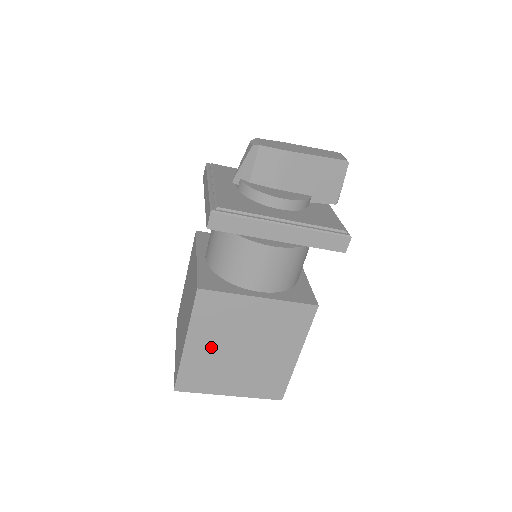
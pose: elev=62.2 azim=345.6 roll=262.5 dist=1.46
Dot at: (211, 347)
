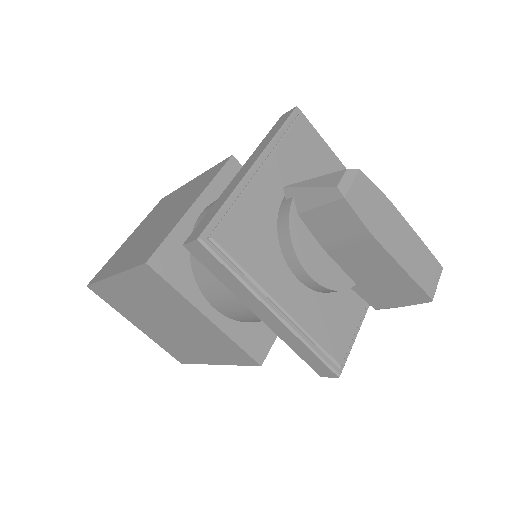
Dot at: (136, 298)
